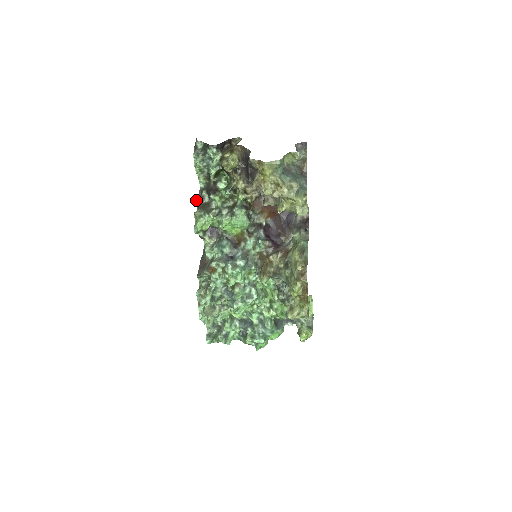
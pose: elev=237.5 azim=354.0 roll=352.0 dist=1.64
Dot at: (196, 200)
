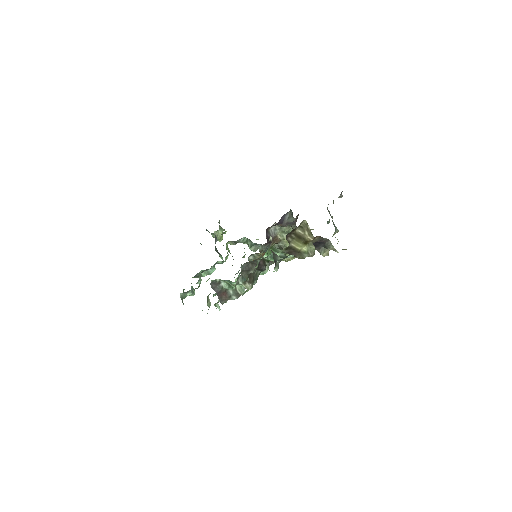
Dot at: occluded
